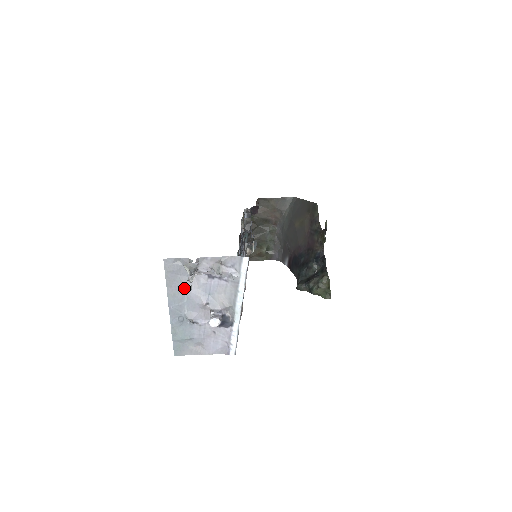
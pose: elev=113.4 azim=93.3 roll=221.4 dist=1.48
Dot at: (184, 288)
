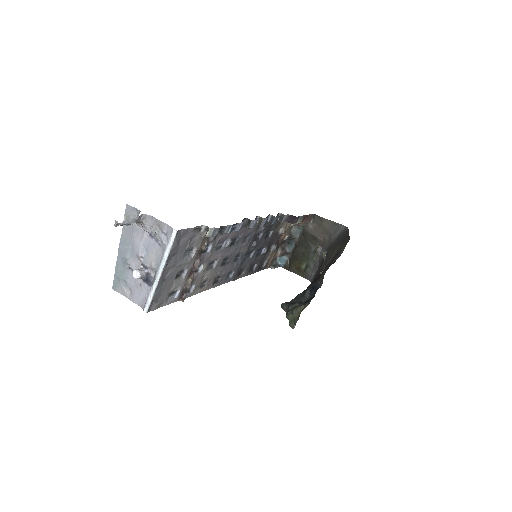
Dot at: (133, 235)
